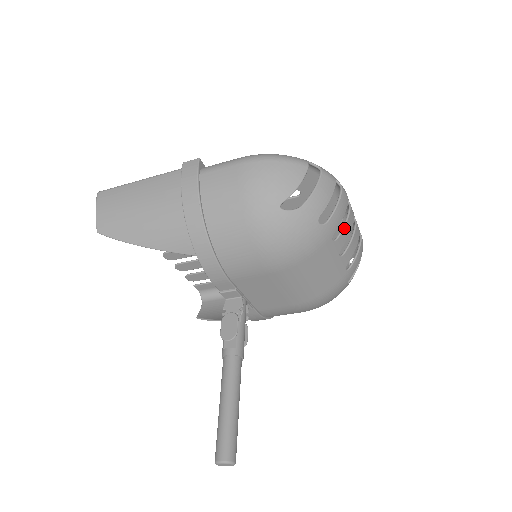
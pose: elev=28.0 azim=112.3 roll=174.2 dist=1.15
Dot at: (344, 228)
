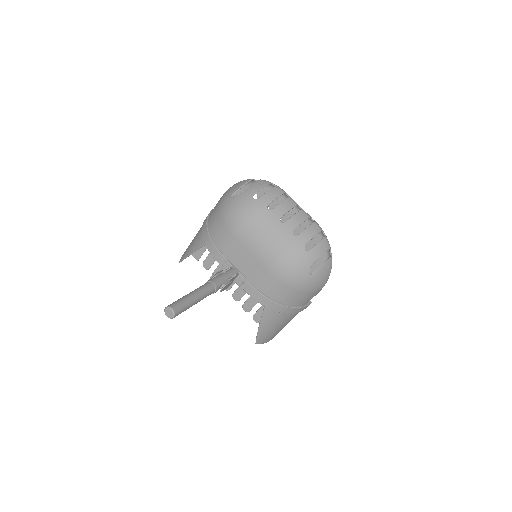
Dot at: (279, 205)
